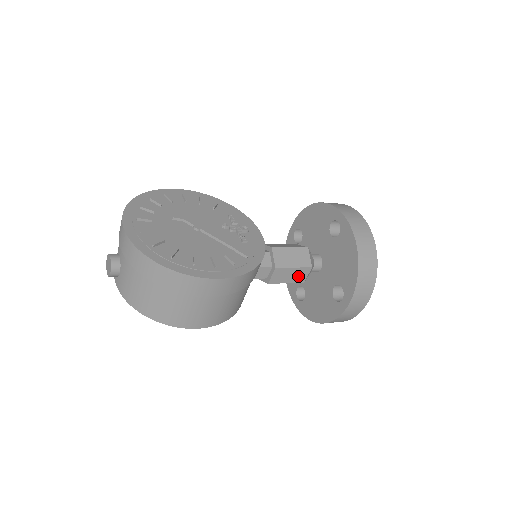
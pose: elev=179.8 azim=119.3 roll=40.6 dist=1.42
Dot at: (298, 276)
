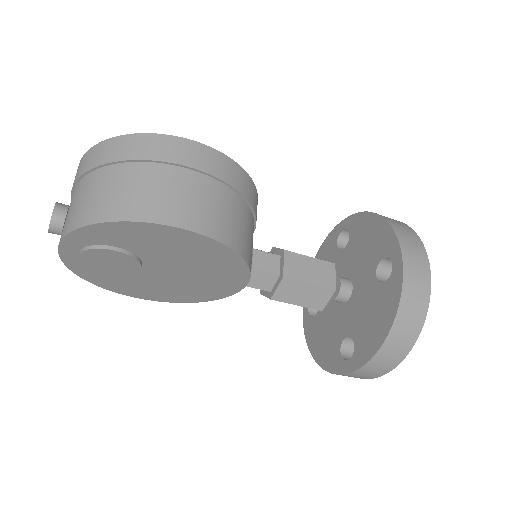
Dot at: (322, 275)
